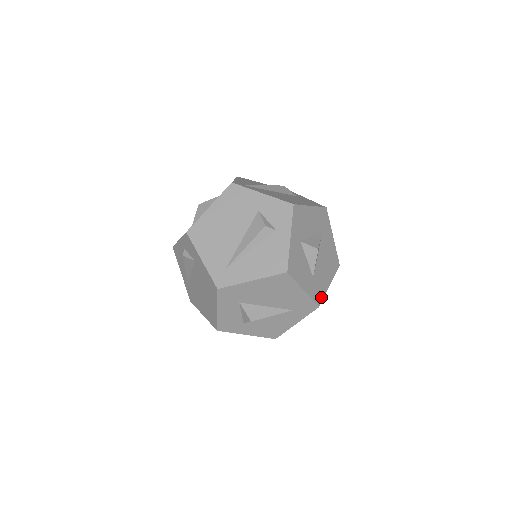
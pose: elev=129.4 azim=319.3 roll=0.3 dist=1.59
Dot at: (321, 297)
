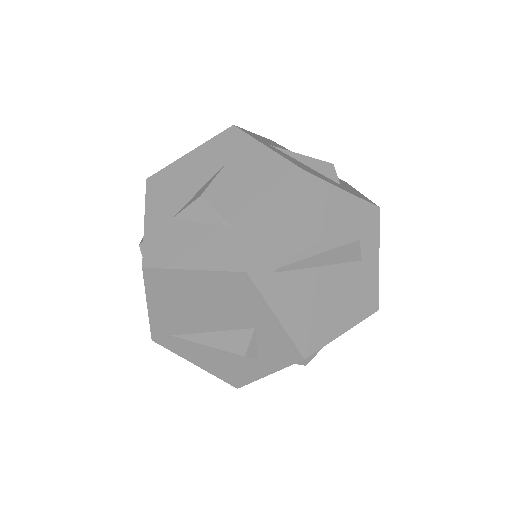
Dot at: occluded
